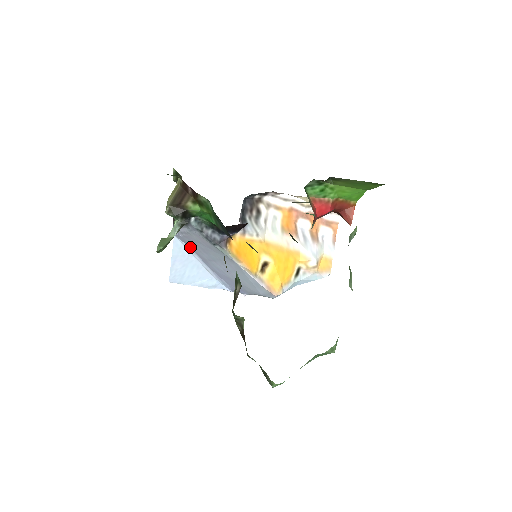
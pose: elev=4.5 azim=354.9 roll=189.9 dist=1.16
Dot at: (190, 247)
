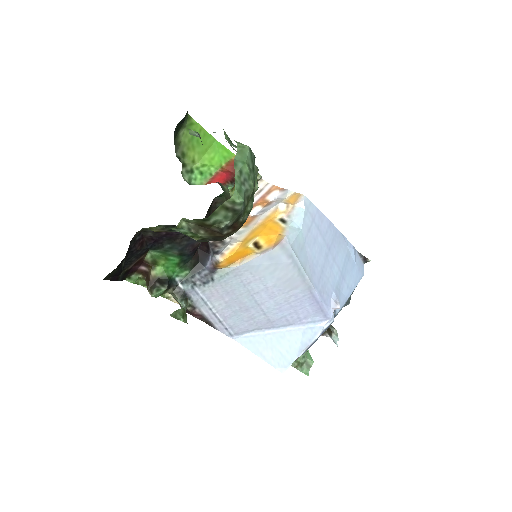
Dot at: (252, 331)
